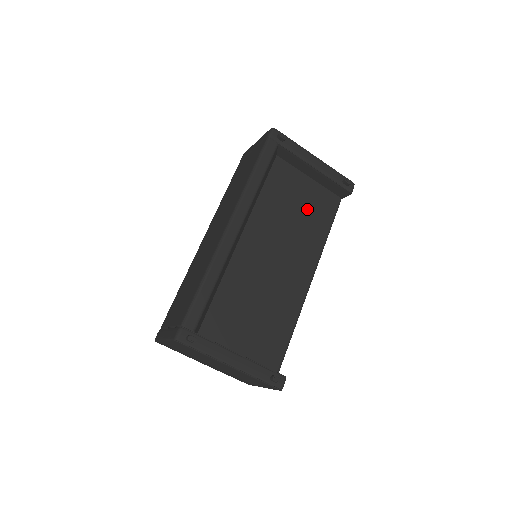
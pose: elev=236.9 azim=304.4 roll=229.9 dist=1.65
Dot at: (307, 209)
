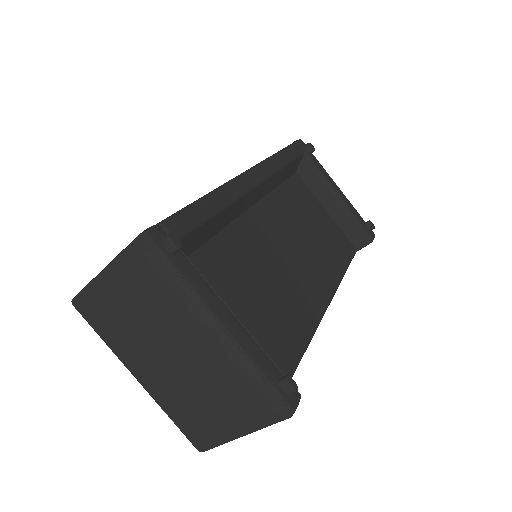
Dot at: (323, 235)
